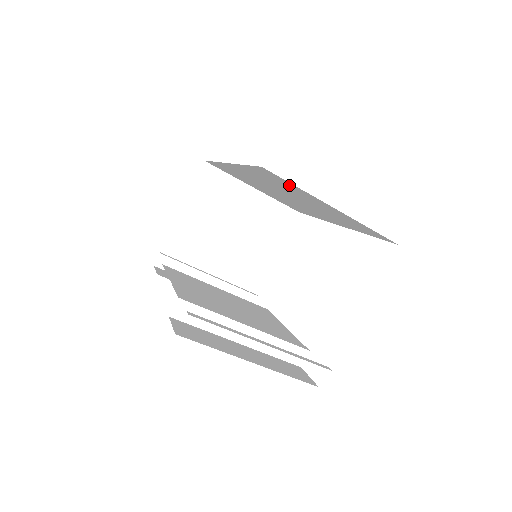
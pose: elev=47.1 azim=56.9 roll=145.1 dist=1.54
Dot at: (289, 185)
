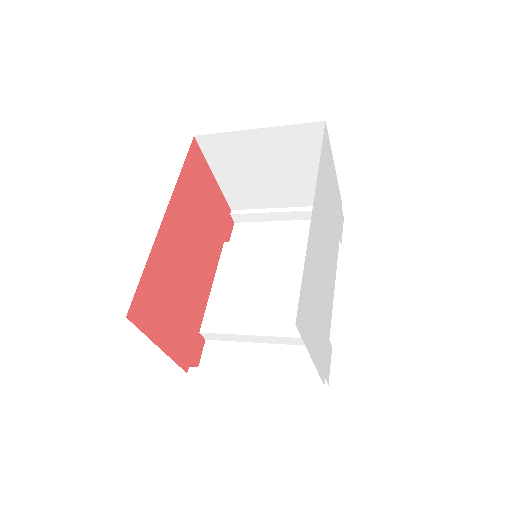
Dot at: occluded
